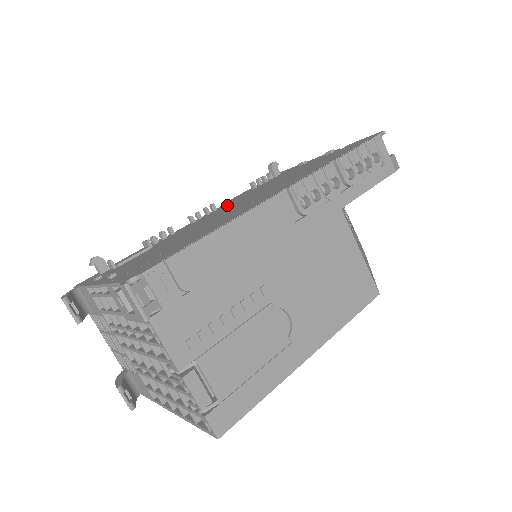
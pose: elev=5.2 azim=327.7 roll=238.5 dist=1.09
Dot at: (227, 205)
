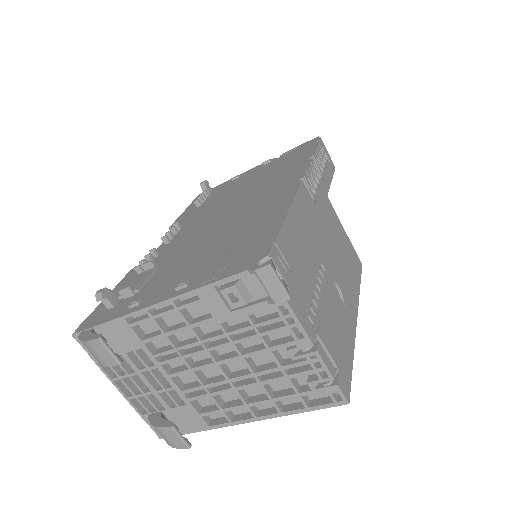
Dot at: (196, 220)
